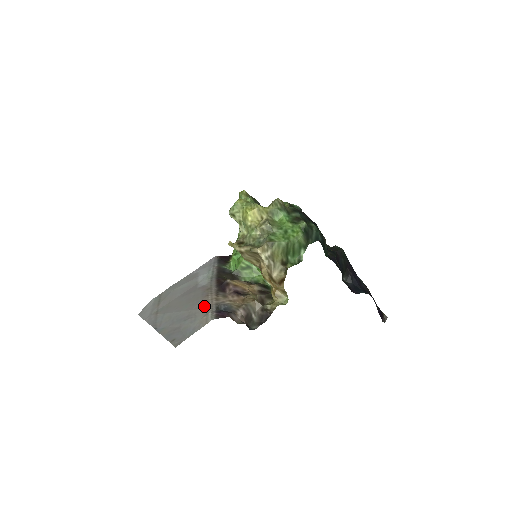
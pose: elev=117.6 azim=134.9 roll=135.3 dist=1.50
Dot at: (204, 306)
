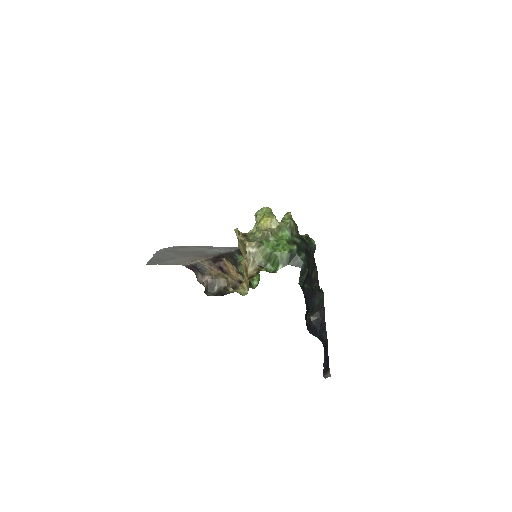
Dot at: (190, 259)
